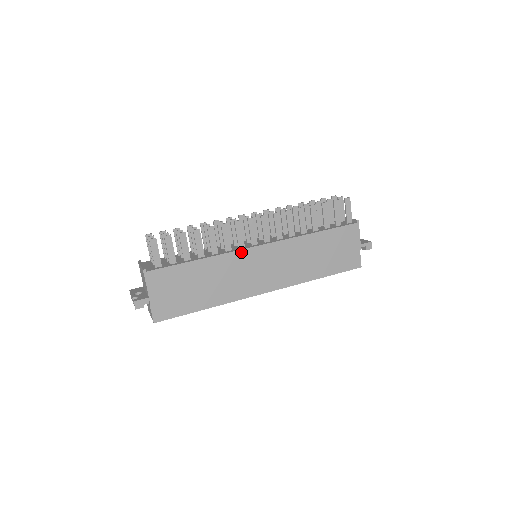
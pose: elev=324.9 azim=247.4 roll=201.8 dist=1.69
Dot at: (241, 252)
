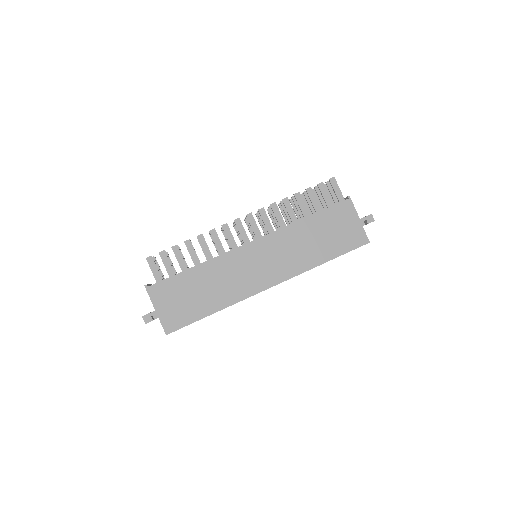
Dot at: (233, 252)
